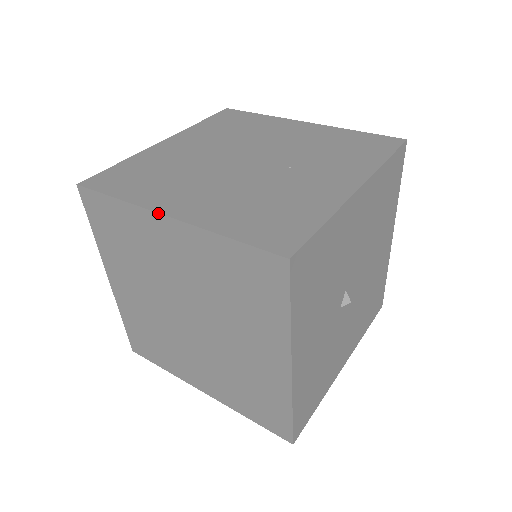
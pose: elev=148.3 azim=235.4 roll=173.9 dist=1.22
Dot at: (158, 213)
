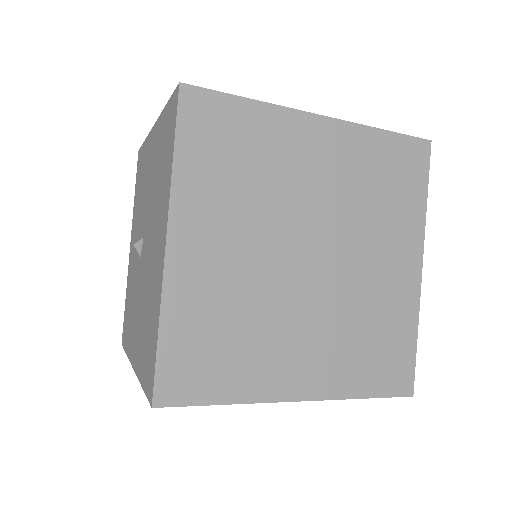
Dot at: (310, 112)
